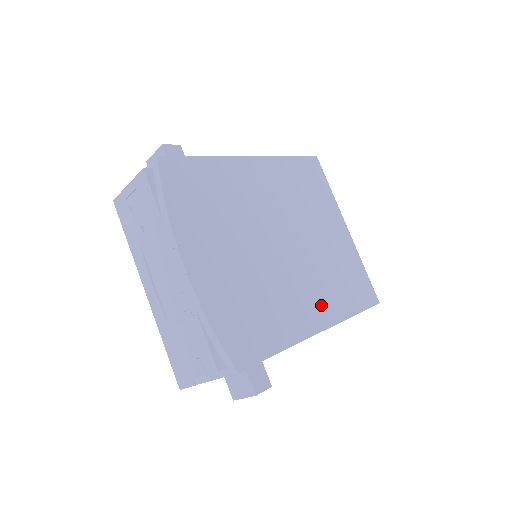
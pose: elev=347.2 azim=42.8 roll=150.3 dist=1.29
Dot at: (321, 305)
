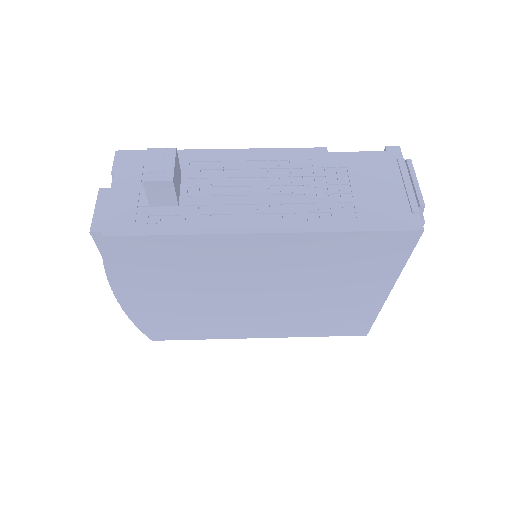
Dot at: (273, 329)
